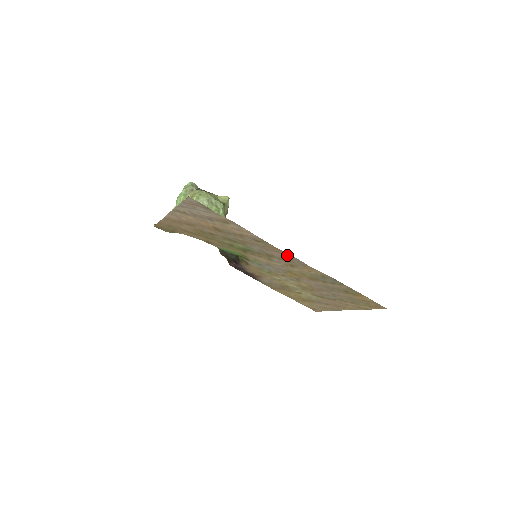
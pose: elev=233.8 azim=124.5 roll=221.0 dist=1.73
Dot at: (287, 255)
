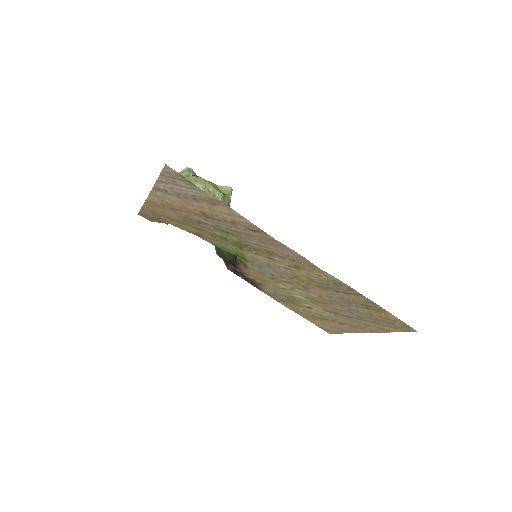
Dot at: (290, 251)
